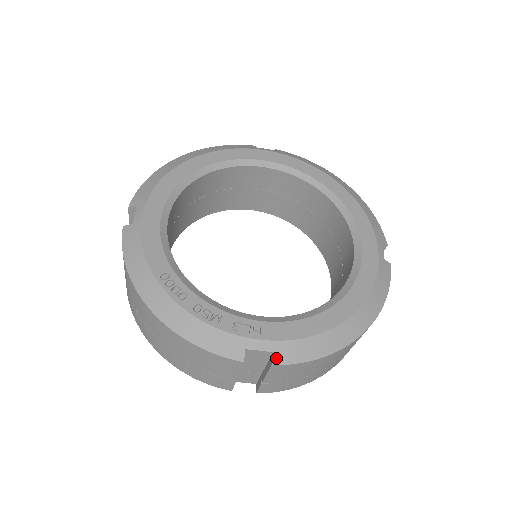
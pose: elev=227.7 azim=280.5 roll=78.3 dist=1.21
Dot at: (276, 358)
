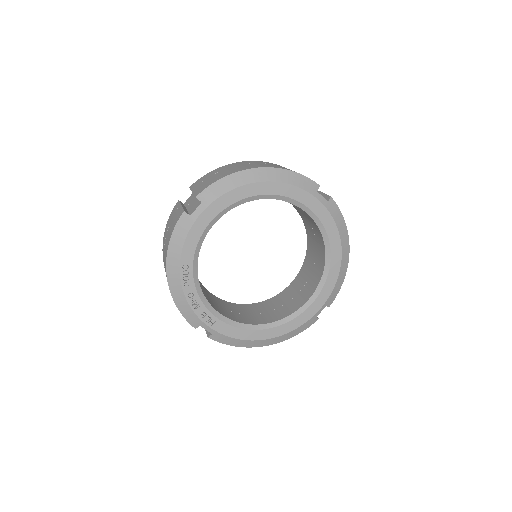
Dot at: (212, 336)
